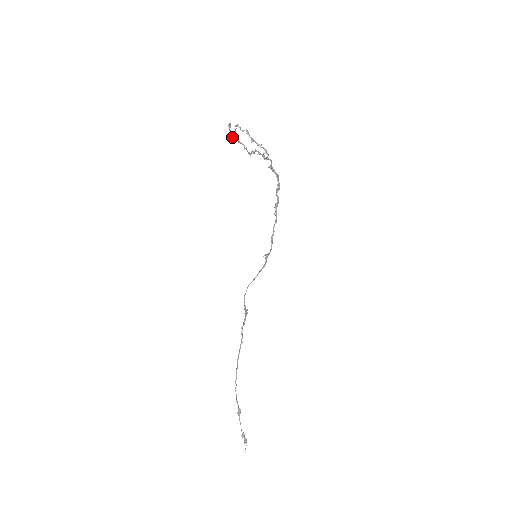
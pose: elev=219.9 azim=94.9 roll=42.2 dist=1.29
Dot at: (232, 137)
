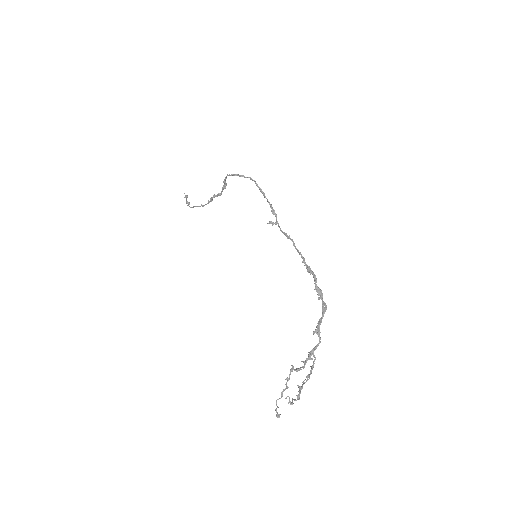
Dot at: (276, 401)
